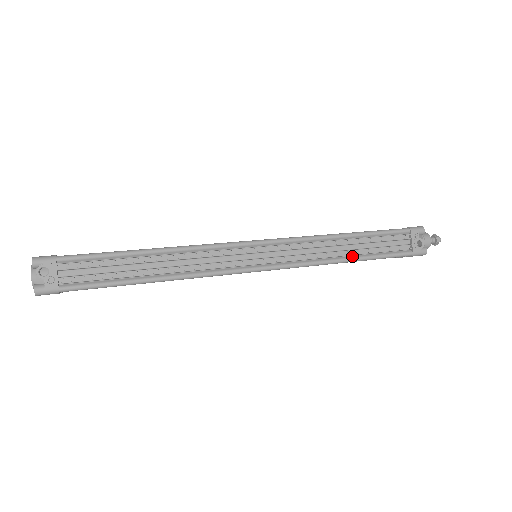
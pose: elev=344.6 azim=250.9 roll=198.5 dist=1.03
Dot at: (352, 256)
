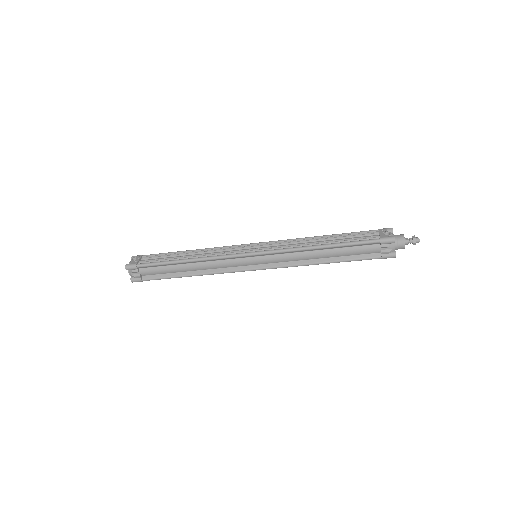
Dot at: (324, 244)
